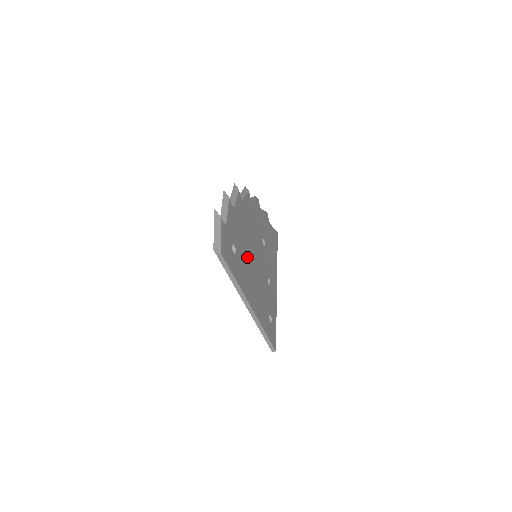
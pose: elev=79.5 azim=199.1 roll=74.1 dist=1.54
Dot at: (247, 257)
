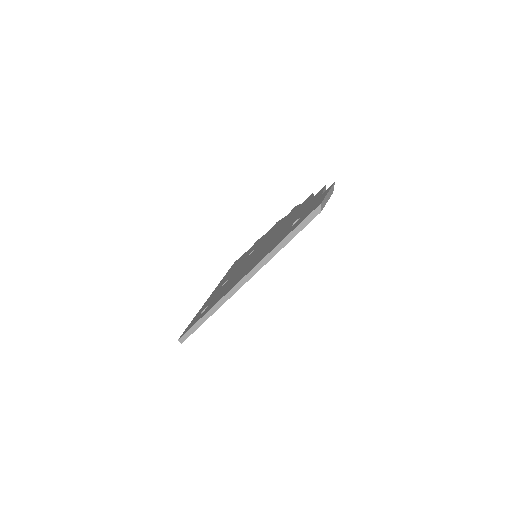
Dot at: occluded
